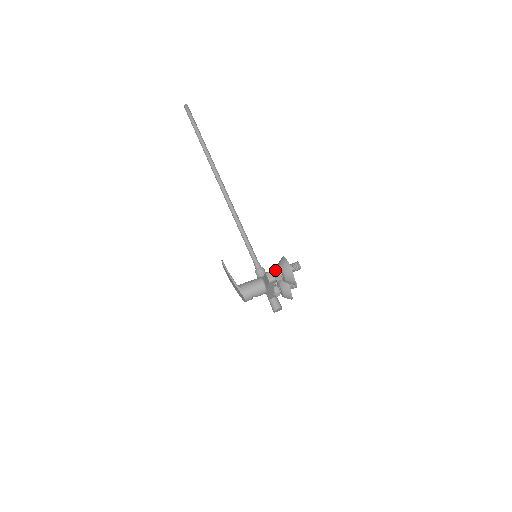
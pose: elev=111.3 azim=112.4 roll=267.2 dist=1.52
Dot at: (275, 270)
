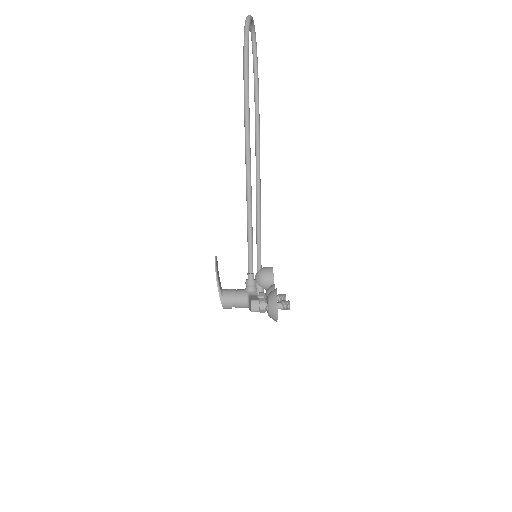
Dot at: (262, 302)
